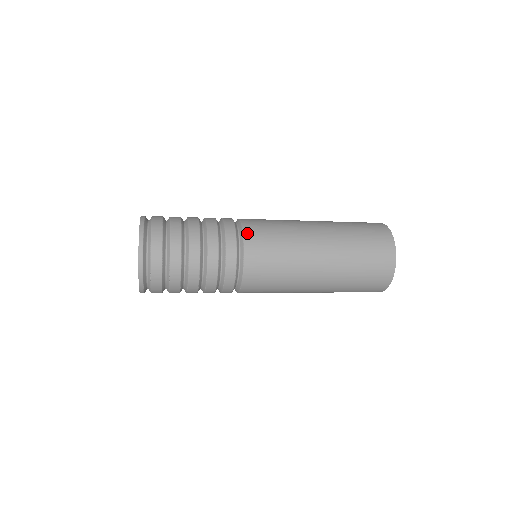
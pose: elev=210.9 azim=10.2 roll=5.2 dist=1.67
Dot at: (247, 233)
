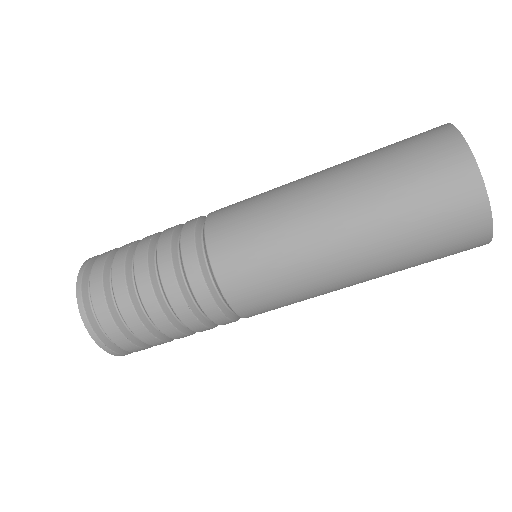
Dot at: (210, 231)
